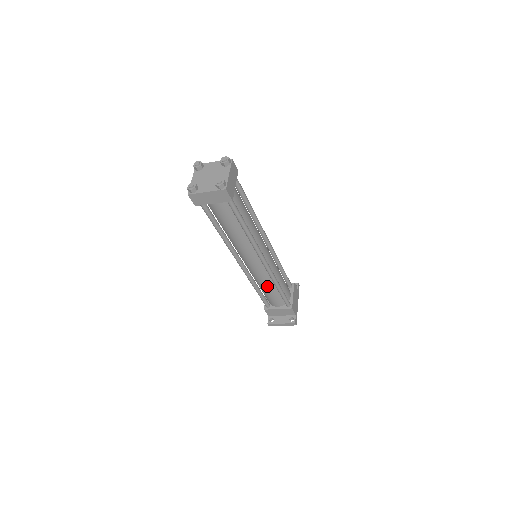
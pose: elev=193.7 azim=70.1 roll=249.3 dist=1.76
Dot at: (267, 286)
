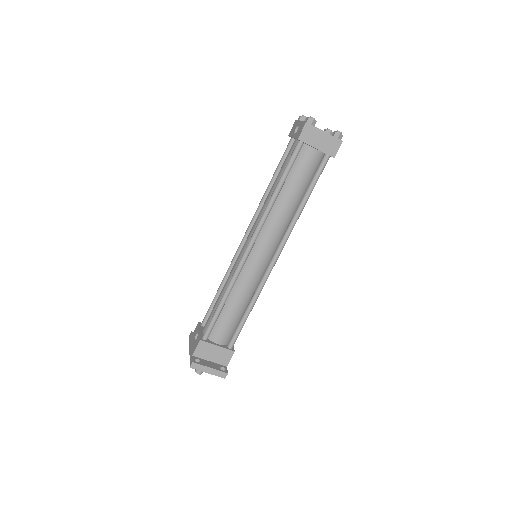
Dot at: (241, 300)
